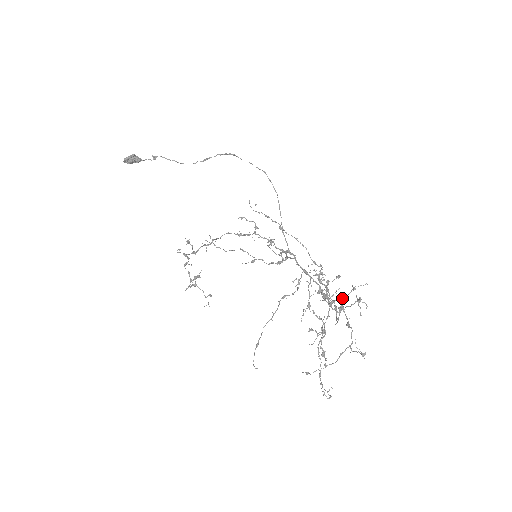
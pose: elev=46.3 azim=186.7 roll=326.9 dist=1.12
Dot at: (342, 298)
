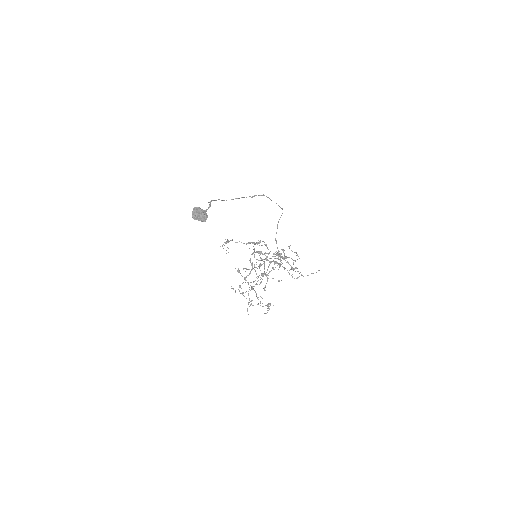
Dot at: (303, 276)
